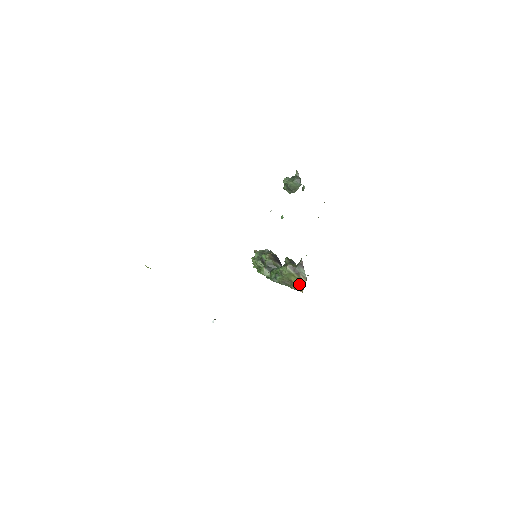
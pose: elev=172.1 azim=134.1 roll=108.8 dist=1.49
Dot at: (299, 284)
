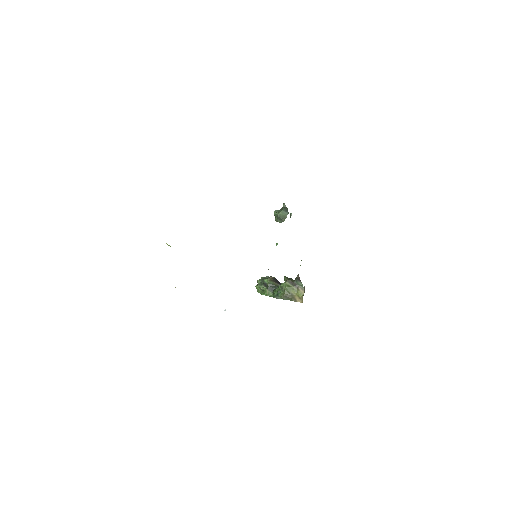
Dot at: (299, 296)
